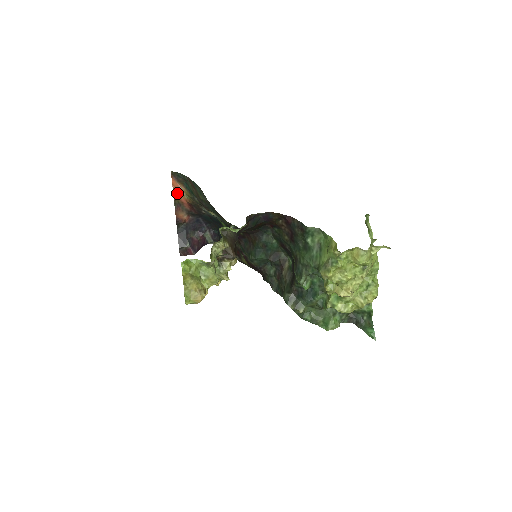
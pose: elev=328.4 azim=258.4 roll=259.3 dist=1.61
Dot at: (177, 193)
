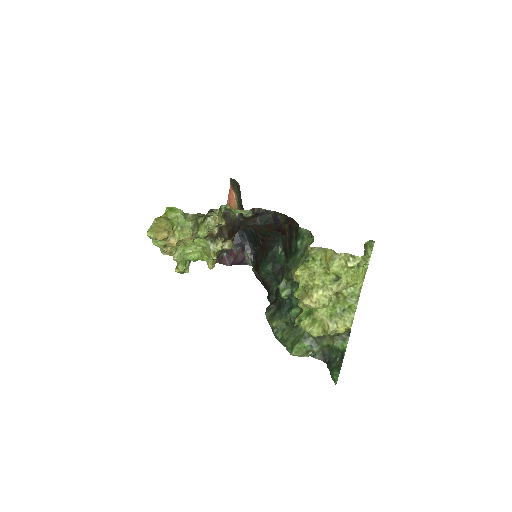
Dot at: (231, 201)
